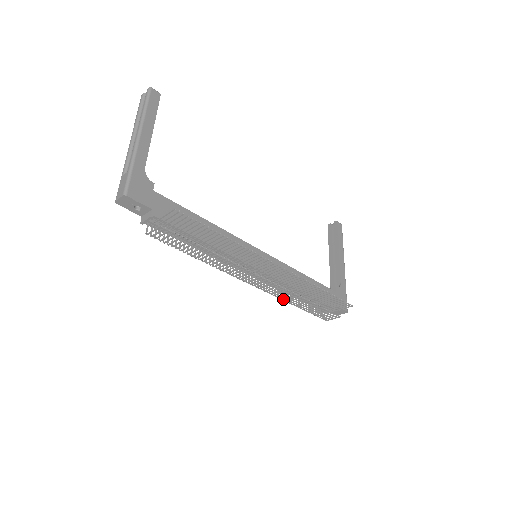
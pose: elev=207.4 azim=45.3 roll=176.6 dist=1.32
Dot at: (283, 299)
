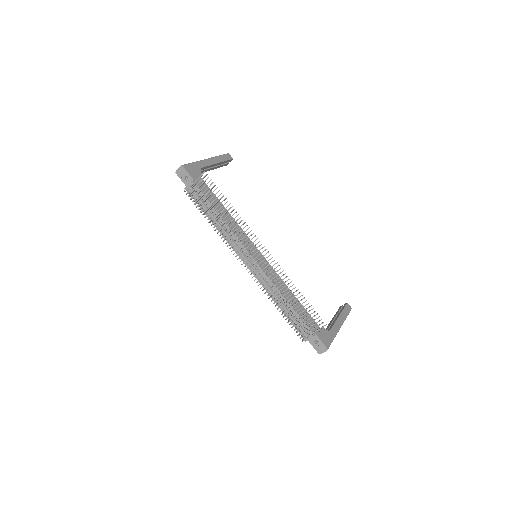
Dot at: occluded
